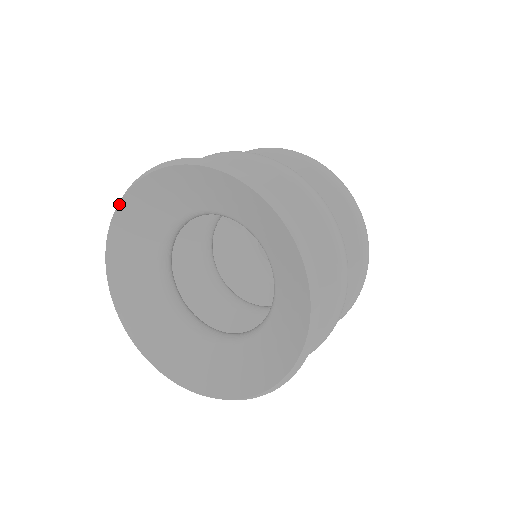
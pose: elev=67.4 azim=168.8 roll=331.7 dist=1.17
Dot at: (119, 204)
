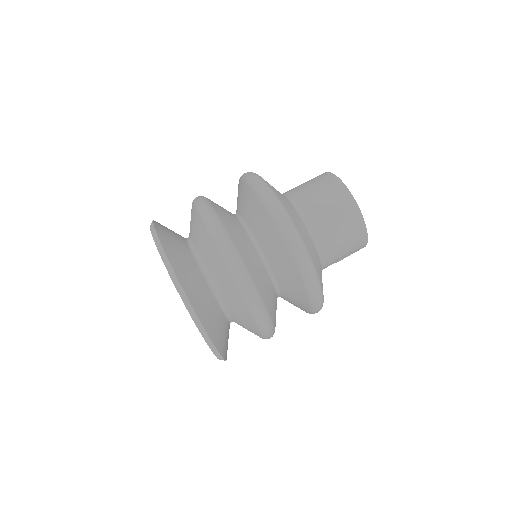
Dot at: occluded
